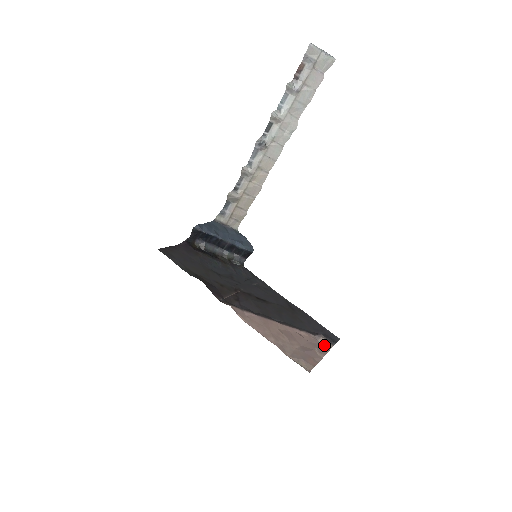
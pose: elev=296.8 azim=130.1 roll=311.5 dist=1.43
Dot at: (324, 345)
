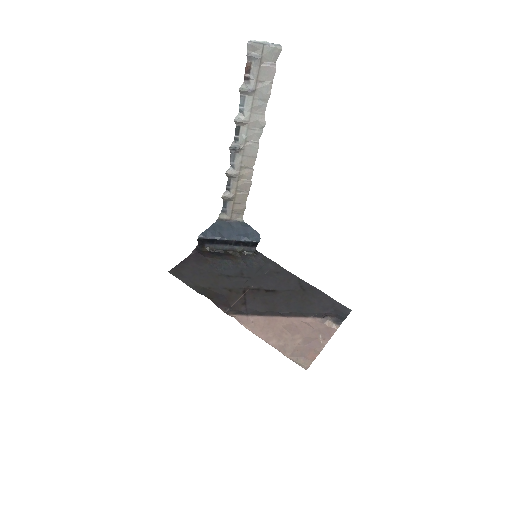
Dot at: (330, 327)
